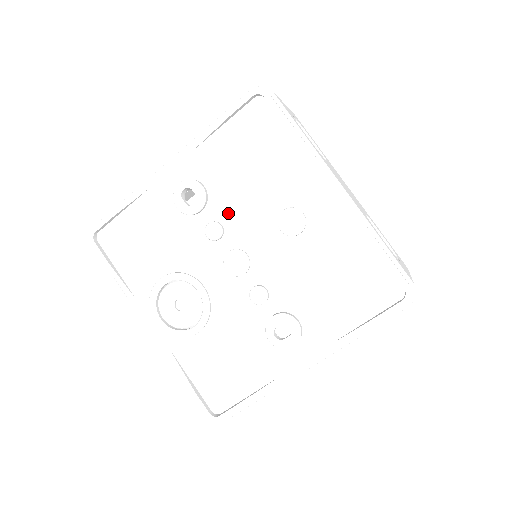
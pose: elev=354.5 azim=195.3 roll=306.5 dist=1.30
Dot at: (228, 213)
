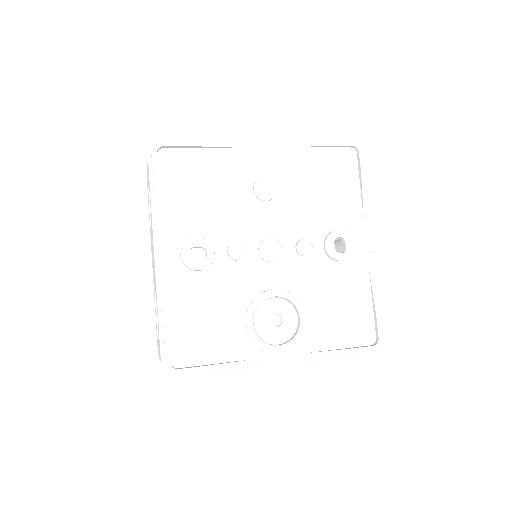
Dot at: (229, 232)
